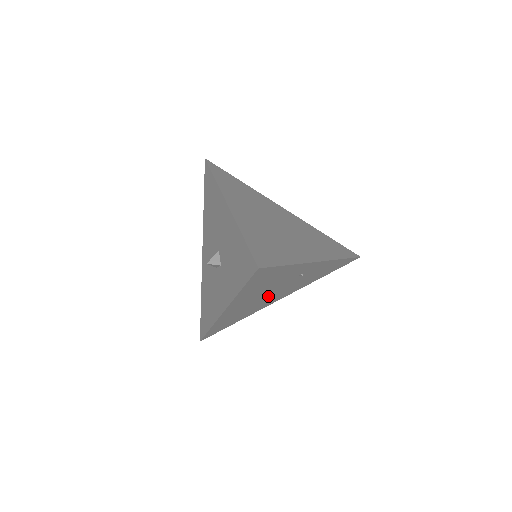
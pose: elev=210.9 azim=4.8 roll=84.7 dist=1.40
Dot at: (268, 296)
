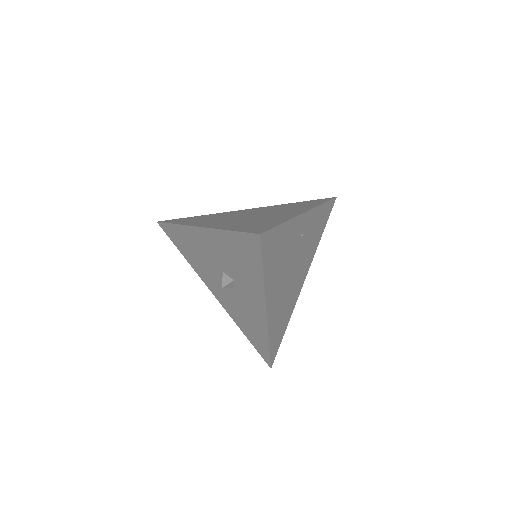
Dot at: (292, 278)
